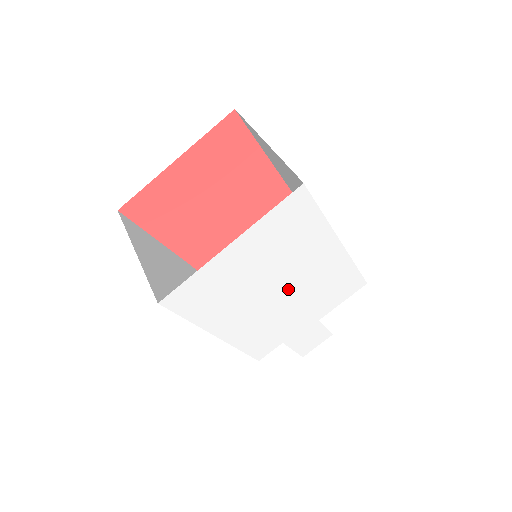
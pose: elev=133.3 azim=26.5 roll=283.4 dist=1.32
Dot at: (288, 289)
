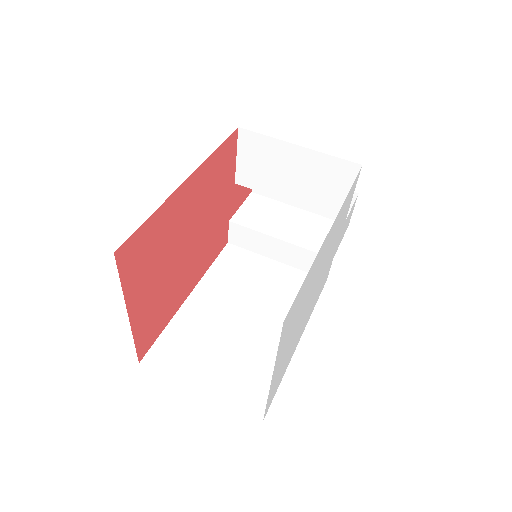
Dot at: (317, 279)
